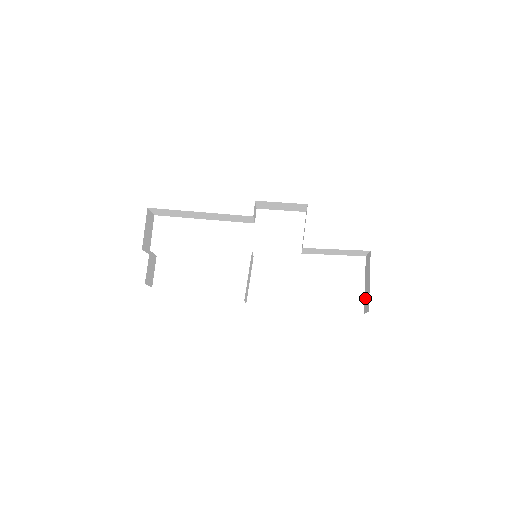
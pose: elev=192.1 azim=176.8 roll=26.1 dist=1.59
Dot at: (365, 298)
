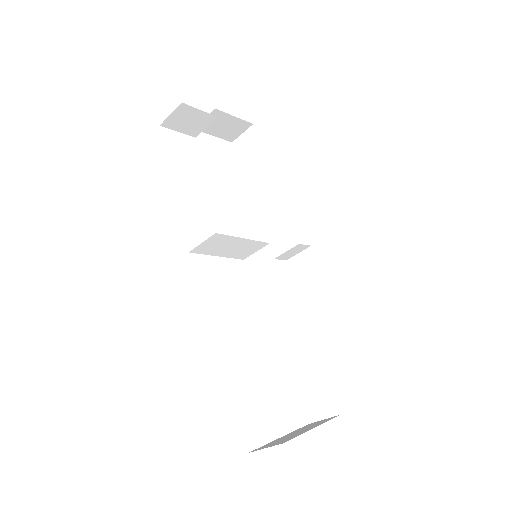
Dot at: (273, 441)
